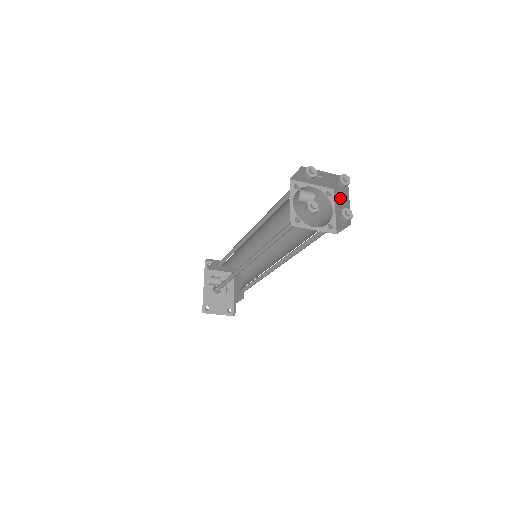
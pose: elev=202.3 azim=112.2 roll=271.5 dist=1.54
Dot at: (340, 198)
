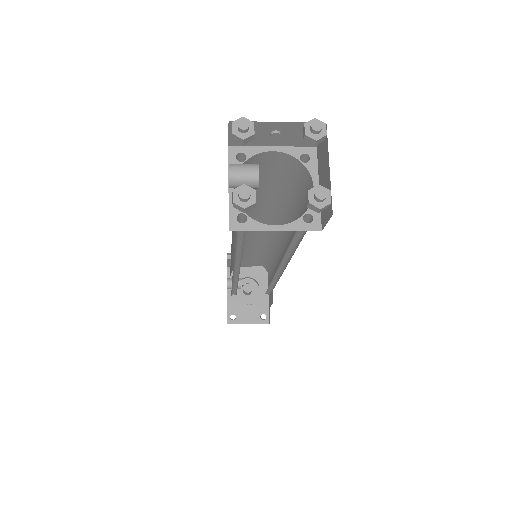
Dot at: (321, 163)
